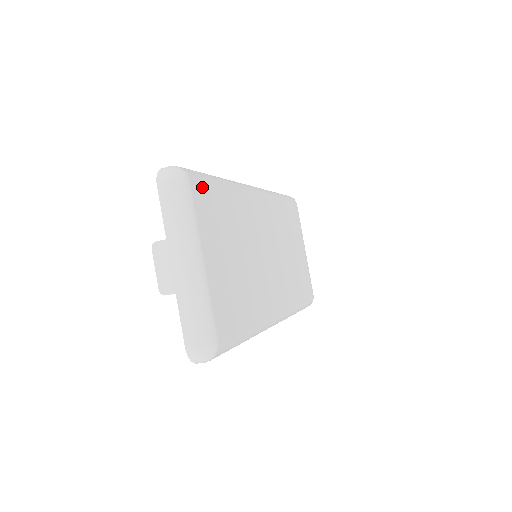
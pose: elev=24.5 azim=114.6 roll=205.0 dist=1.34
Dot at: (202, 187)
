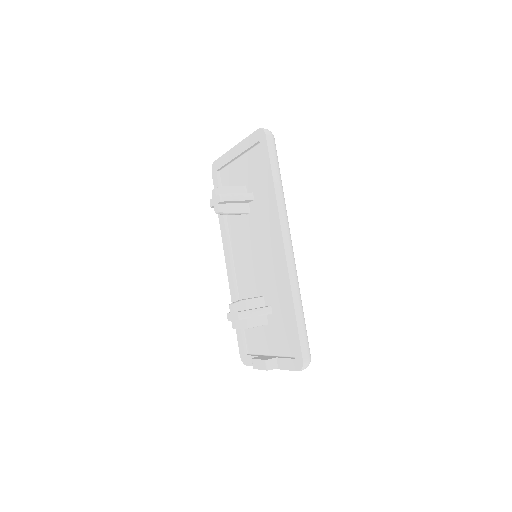
Dot at: occluded
